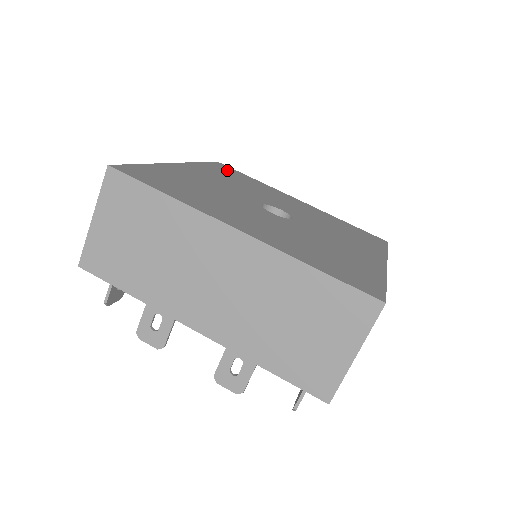
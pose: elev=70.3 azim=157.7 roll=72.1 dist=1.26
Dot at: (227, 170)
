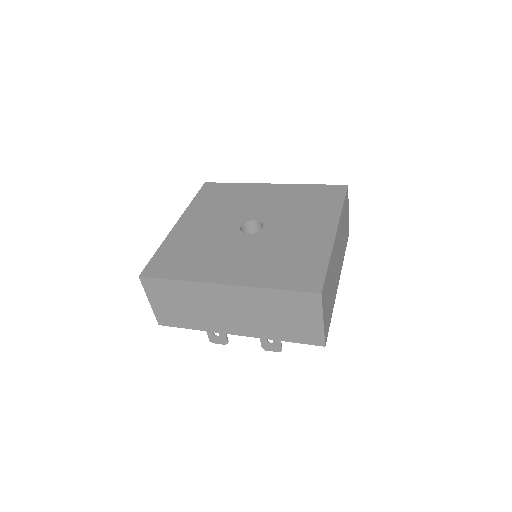
Dot at: (213, 191)
